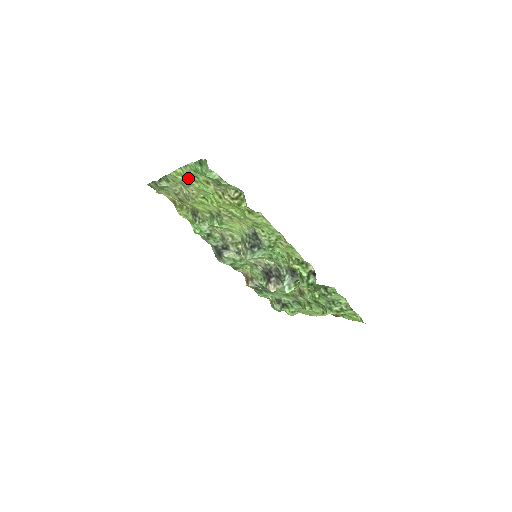
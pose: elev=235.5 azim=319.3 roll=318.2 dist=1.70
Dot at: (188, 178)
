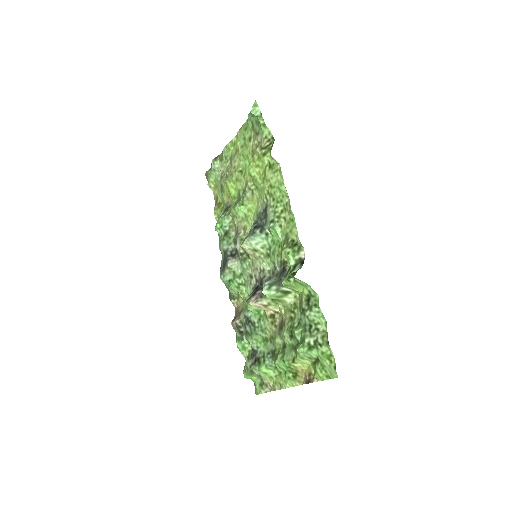
Dot at: (238, 144)
